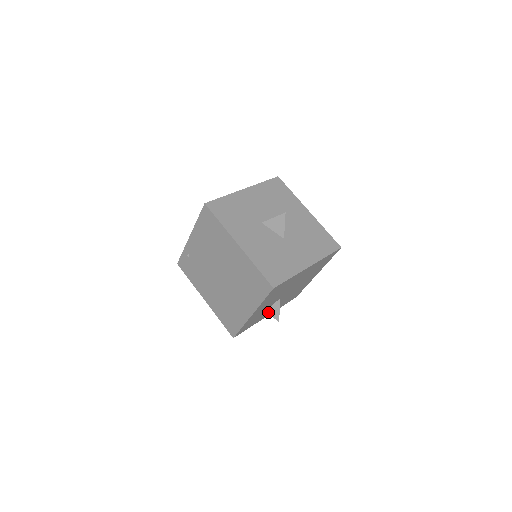
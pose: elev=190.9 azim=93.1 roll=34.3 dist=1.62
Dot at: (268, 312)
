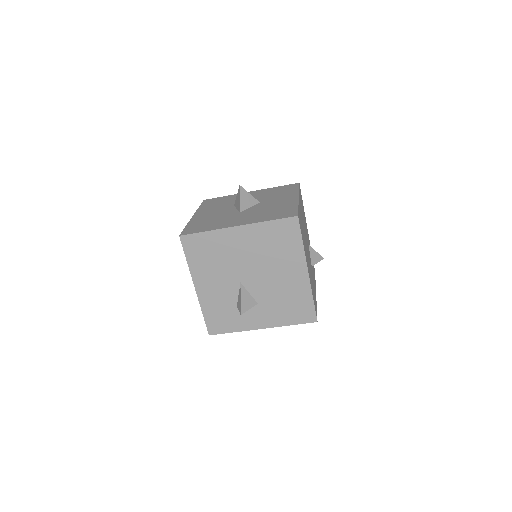
Dot at: (237, 305)
